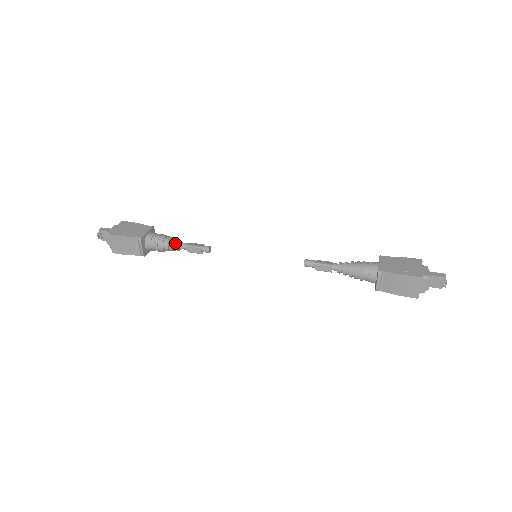
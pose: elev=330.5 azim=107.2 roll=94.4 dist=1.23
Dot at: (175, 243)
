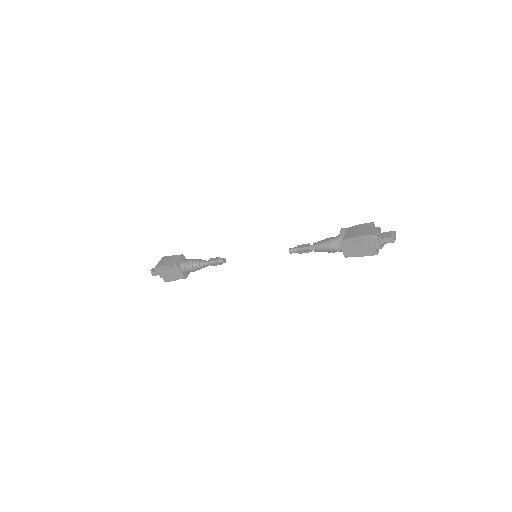
Dot at: (203, 260)
